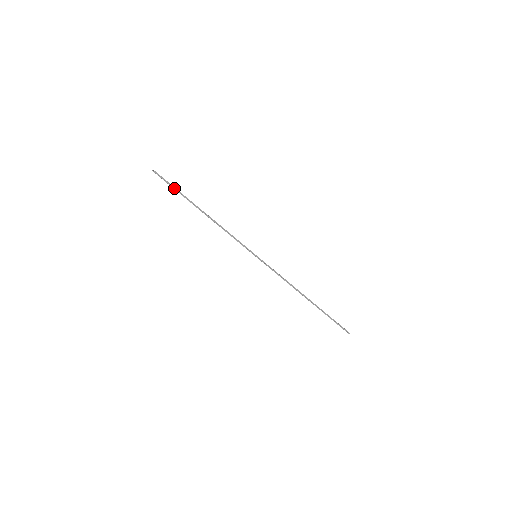
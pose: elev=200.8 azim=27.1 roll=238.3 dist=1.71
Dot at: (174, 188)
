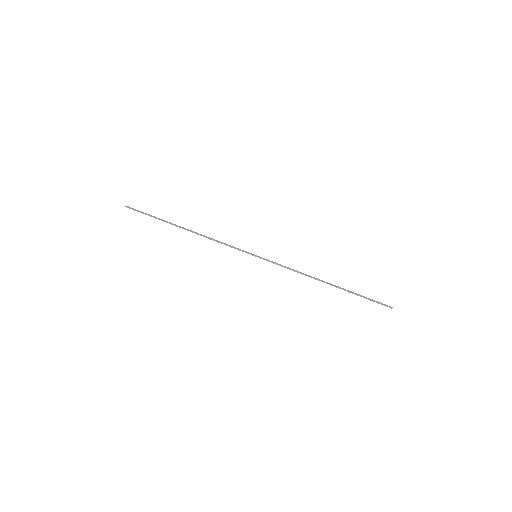
Dot at: (151, 216)
